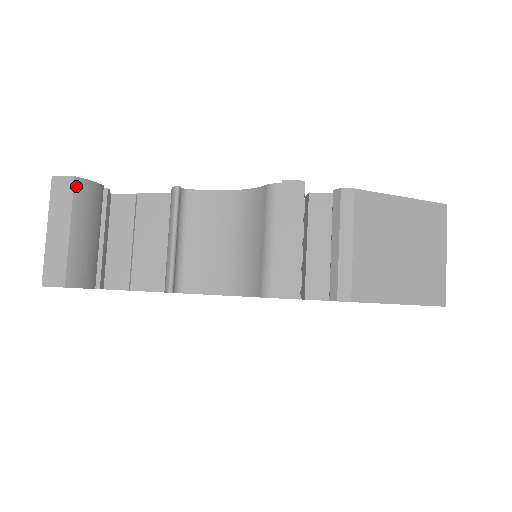
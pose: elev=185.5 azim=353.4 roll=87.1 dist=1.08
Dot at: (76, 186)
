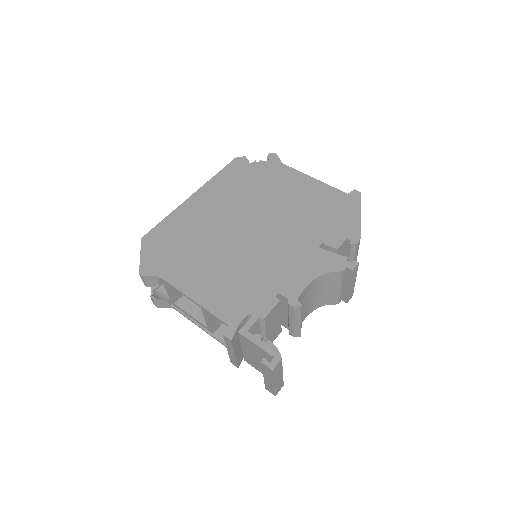
Dot at: occluded
